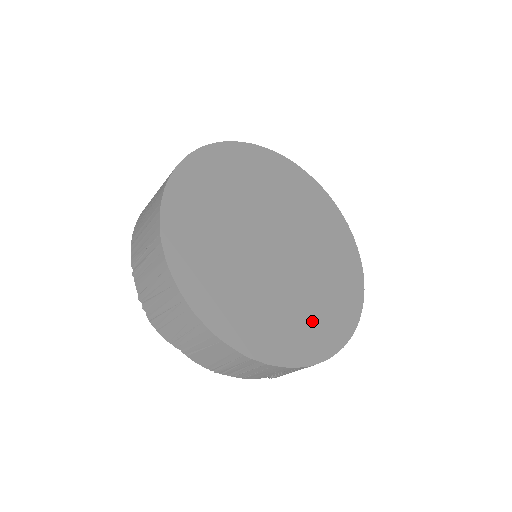
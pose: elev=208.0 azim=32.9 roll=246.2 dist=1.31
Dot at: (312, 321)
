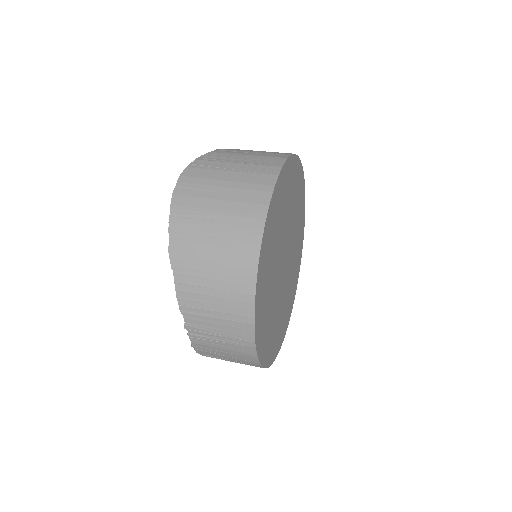
Dot at: (290, 295)
